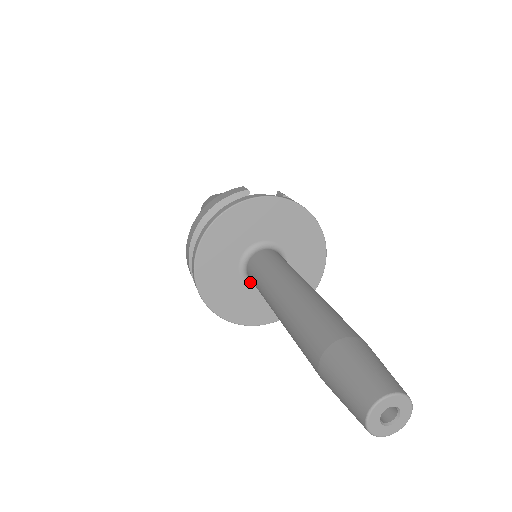
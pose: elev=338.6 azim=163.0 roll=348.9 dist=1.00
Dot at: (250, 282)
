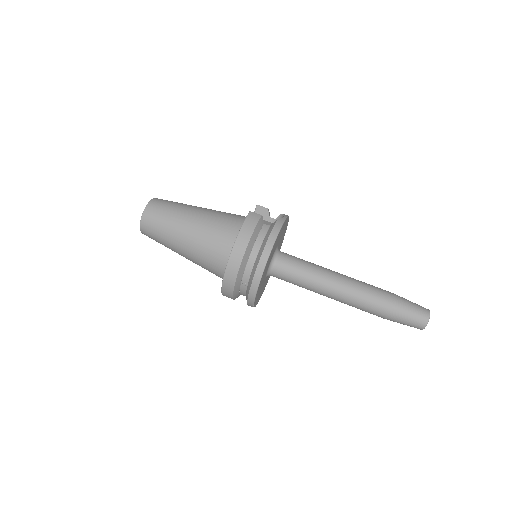
Dot at: occluded
